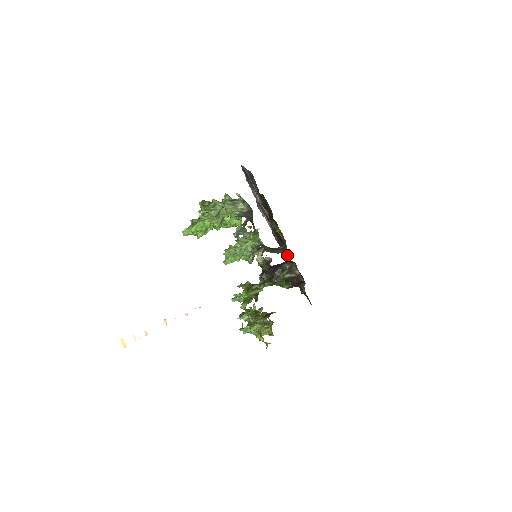
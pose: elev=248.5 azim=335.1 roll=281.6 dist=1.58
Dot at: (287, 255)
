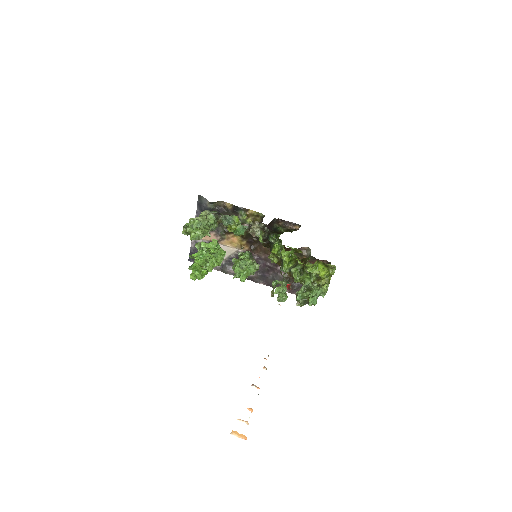
Dot at: occluded
